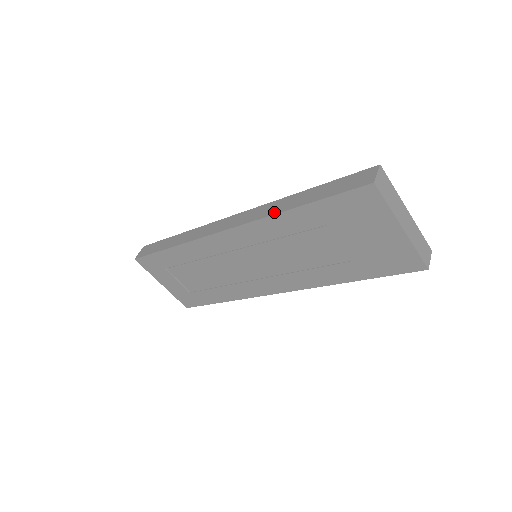
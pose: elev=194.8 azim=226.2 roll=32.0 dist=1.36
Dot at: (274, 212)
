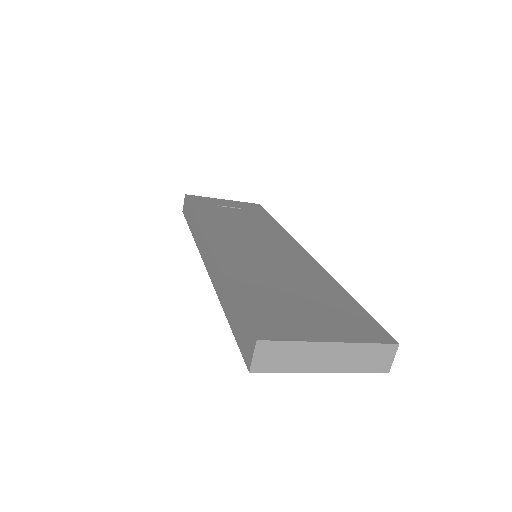
Dot at: (217, 292)
